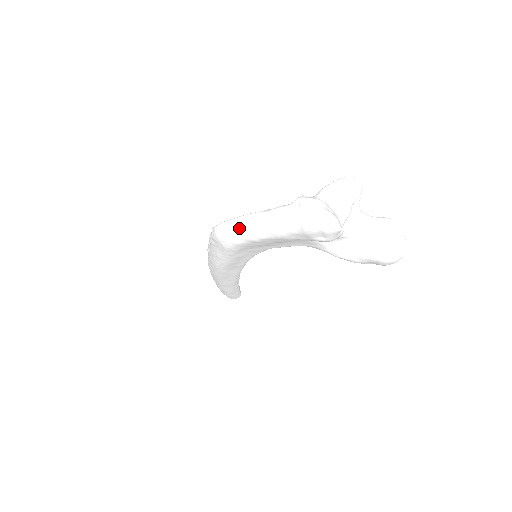
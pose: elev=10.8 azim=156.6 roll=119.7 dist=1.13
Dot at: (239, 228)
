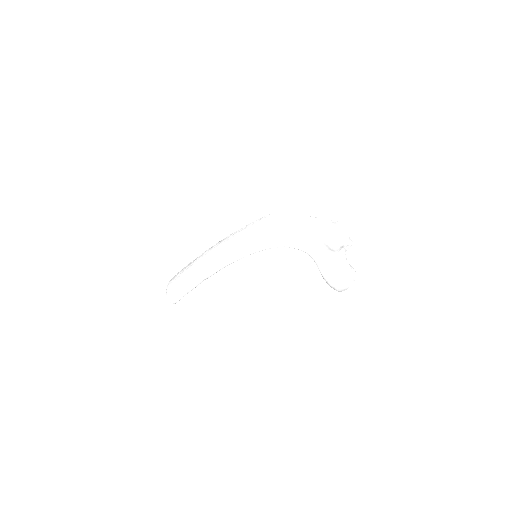
Dot at: (290, 219)
